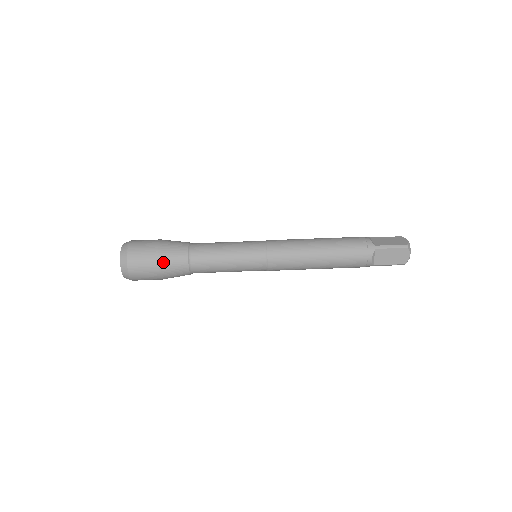
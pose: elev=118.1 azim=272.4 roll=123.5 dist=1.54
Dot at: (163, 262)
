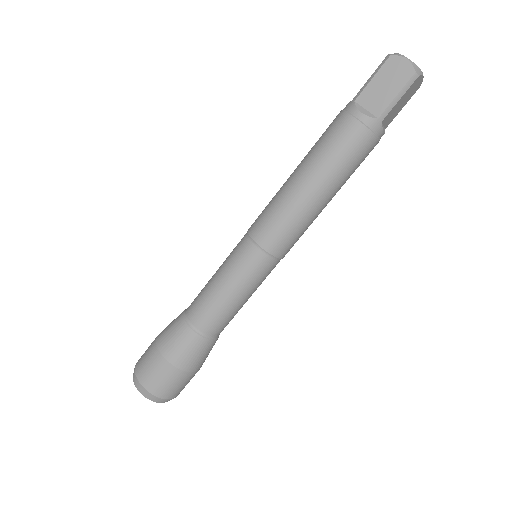
Dot at: (194, 367)
